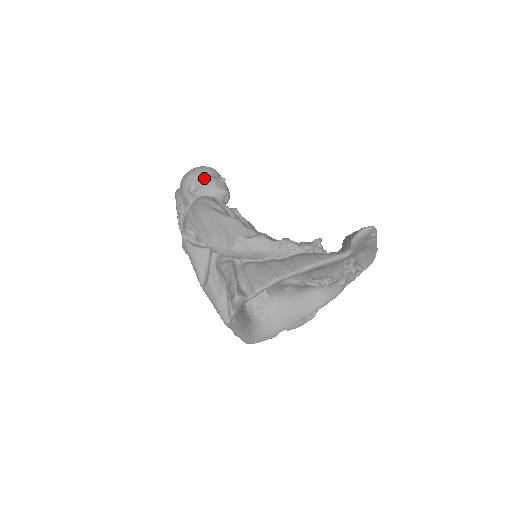
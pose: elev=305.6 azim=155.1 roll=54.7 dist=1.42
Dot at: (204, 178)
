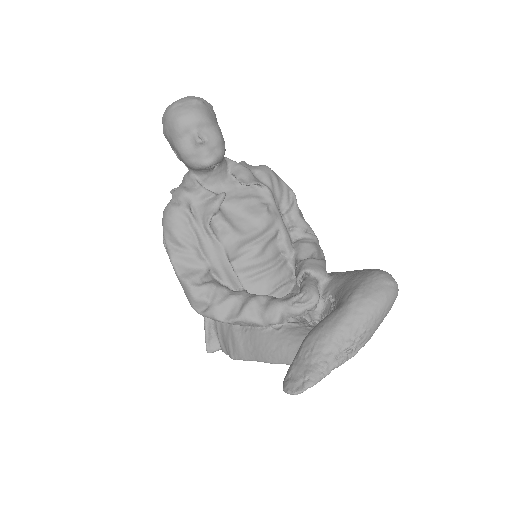
Dot at: (175, 146)
